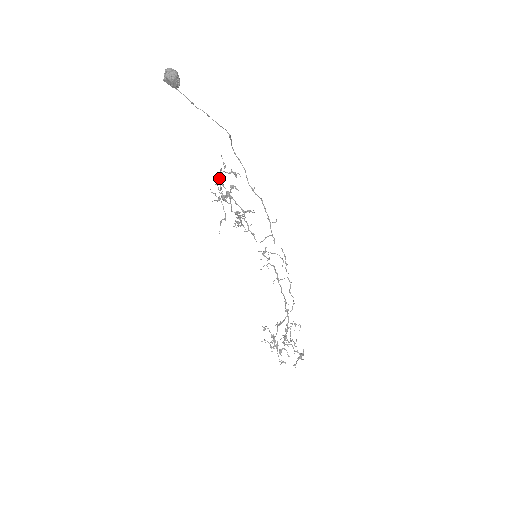
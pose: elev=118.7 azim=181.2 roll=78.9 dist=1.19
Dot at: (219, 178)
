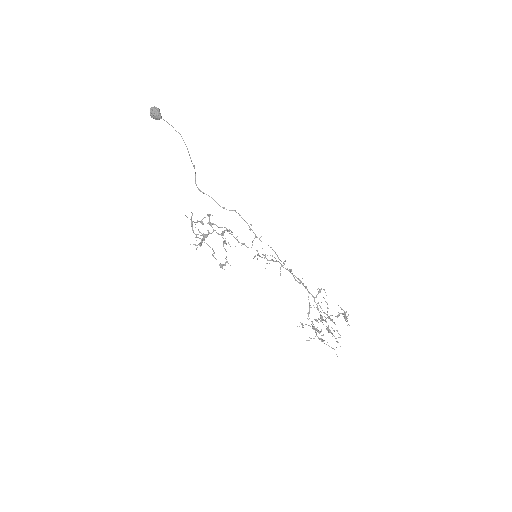
Dot at: occluded
